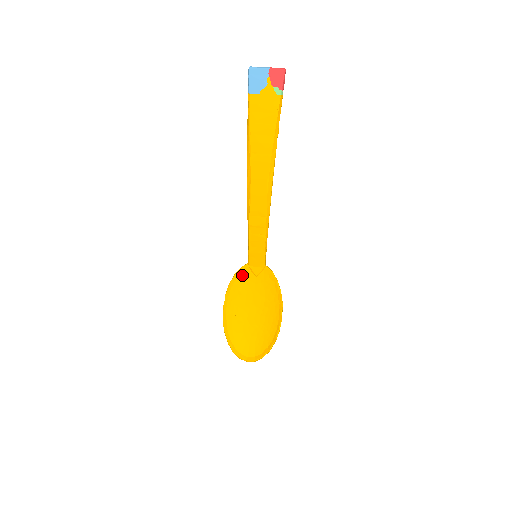
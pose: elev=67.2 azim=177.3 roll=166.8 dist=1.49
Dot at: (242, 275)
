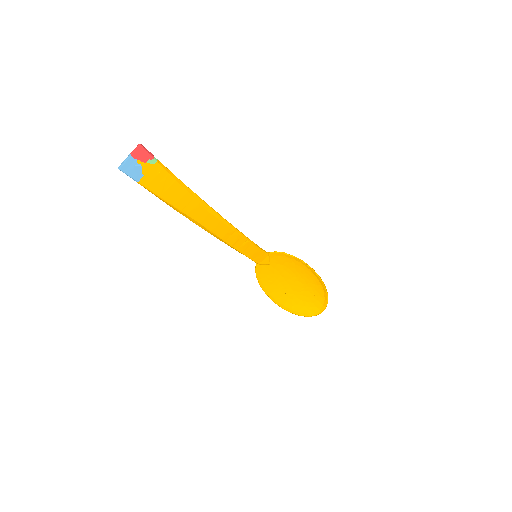
Dot at: (261, 273)
